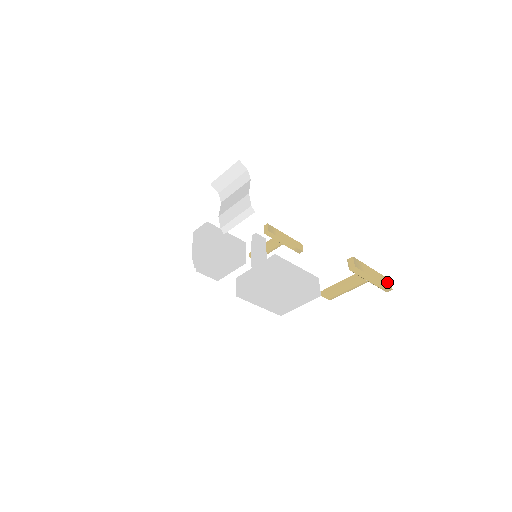
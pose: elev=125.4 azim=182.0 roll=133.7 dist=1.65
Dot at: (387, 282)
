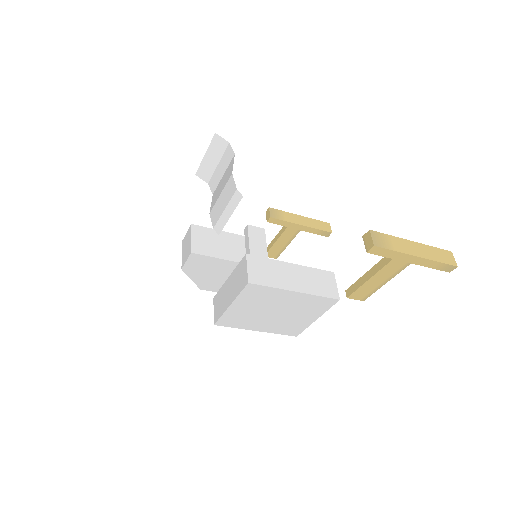
Dot at: (445, 256)
